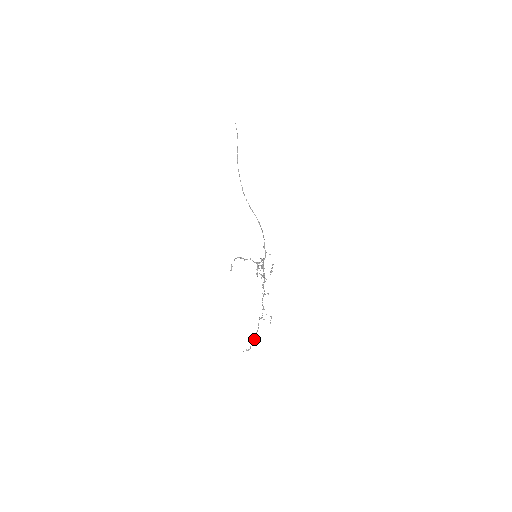
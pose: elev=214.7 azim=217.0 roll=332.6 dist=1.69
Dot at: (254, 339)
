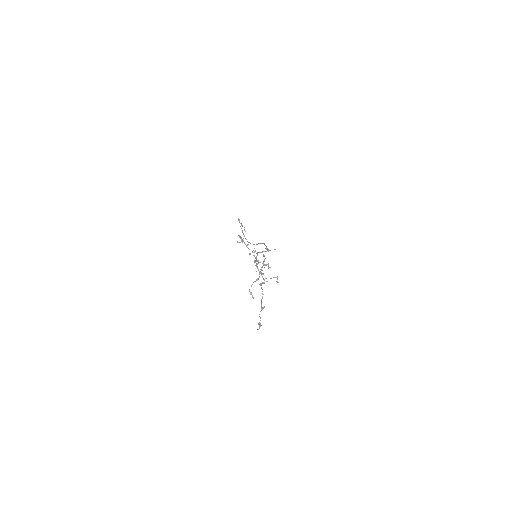
Dot at: (261, 306)
